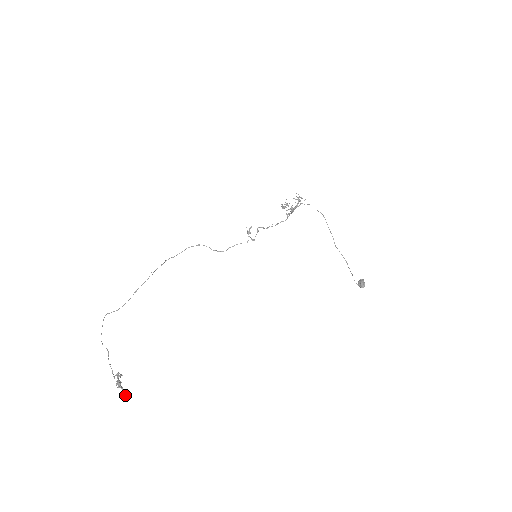
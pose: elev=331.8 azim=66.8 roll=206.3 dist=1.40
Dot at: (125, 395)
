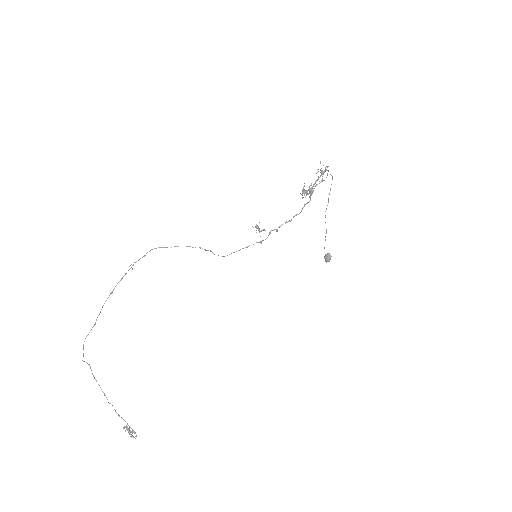
Dot at: occluded
